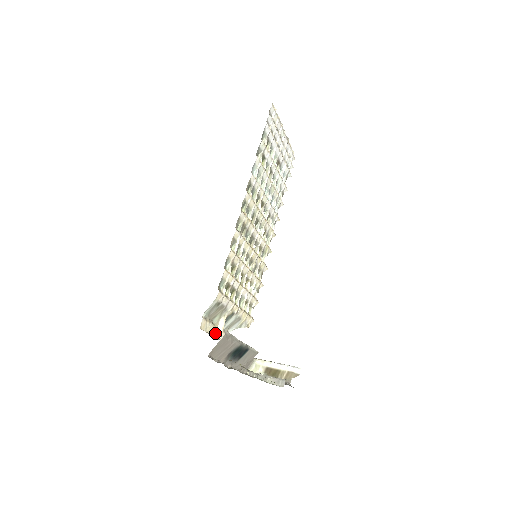
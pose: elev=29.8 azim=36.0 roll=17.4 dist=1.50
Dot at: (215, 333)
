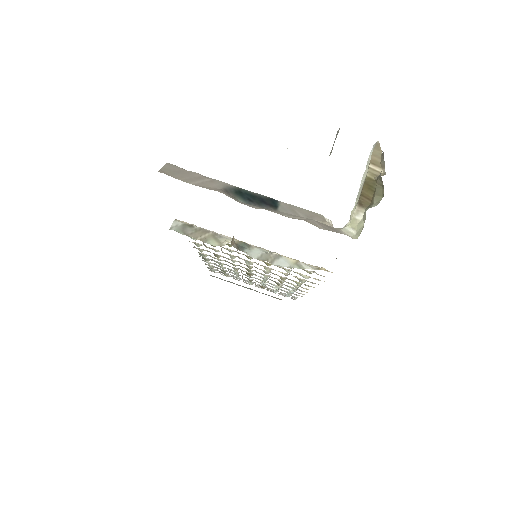
Dot at: occluded
